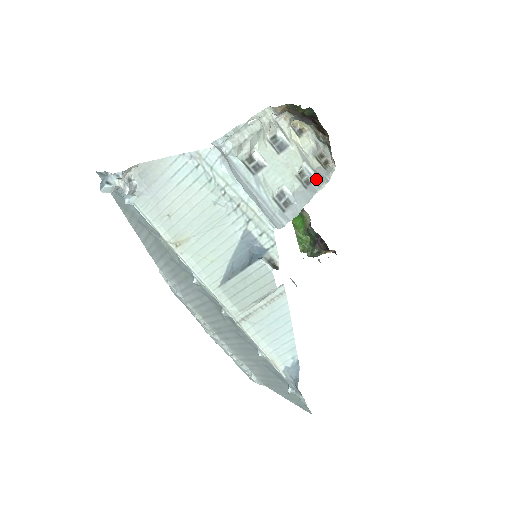
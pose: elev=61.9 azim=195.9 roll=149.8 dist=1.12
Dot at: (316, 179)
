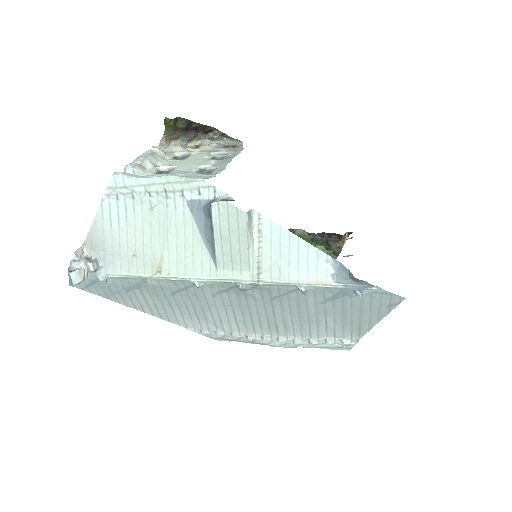
Dot at: (229, 153)
